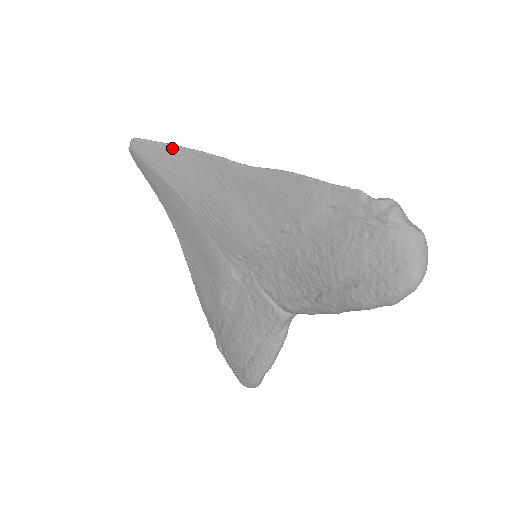
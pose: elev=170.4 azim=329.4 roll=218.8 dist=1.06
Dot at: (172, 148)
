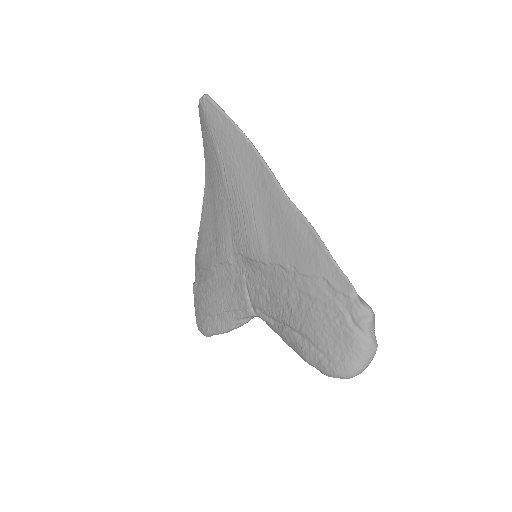
Dot at: (235, 129)
